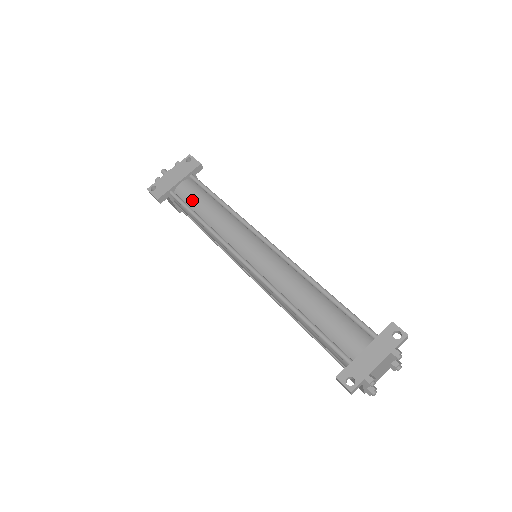
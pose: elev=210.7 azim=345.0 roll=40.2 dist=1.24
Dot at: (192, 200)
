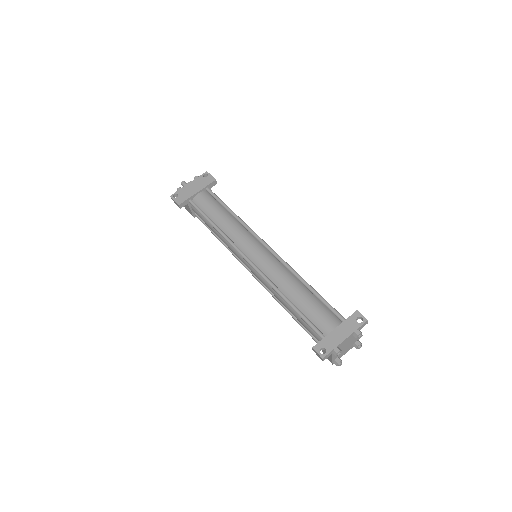
Dot at: (207, 208)
